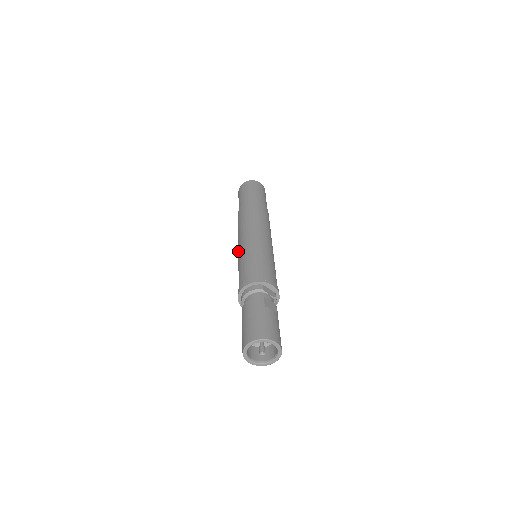
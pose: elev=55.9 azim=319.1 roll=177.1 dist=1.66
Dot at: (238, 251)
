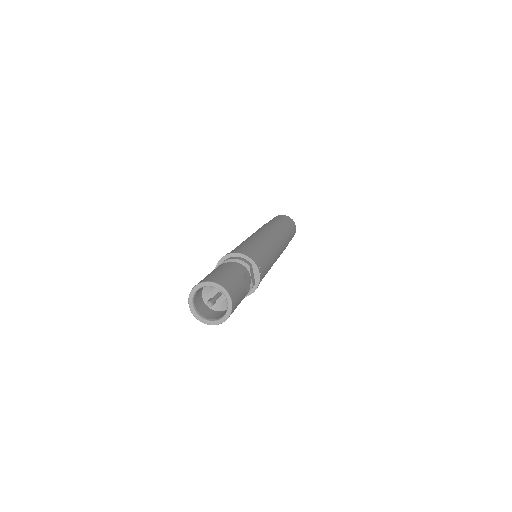
Dot at: occluded
